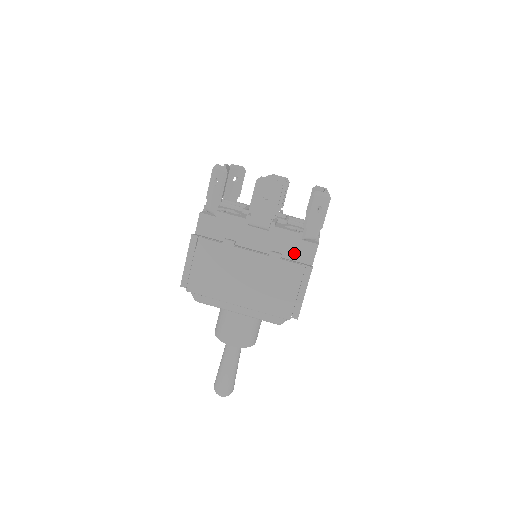
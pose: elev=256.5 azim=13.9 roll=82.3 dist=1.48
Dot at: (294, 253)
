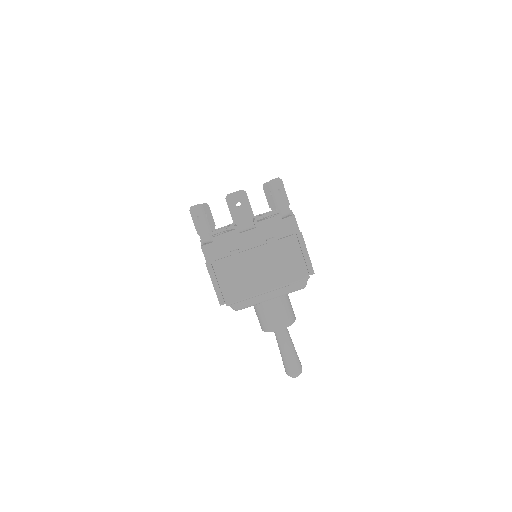
Dot at: (282, 232)
